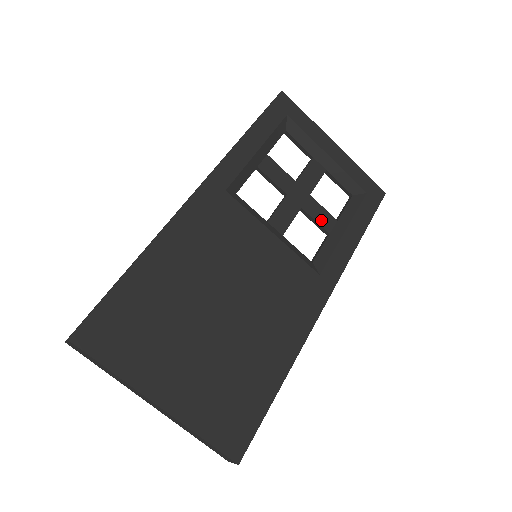
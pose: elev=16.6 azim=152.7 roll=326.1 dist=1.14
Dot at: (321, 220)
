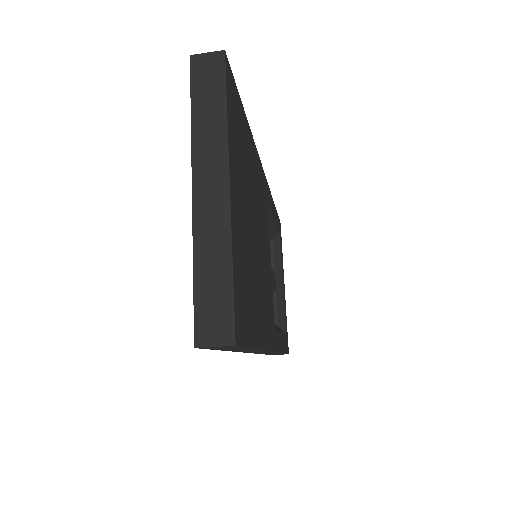
Dot at: occluded
